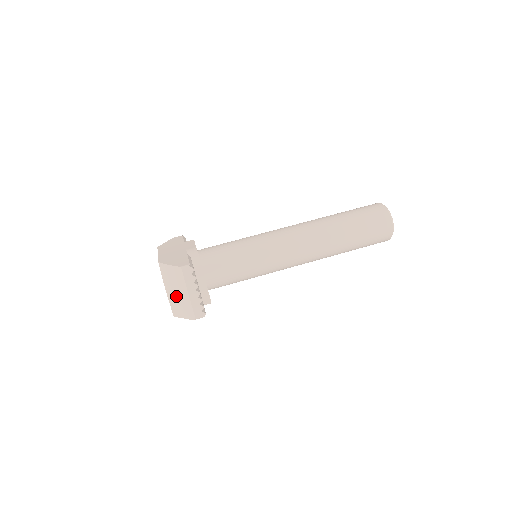
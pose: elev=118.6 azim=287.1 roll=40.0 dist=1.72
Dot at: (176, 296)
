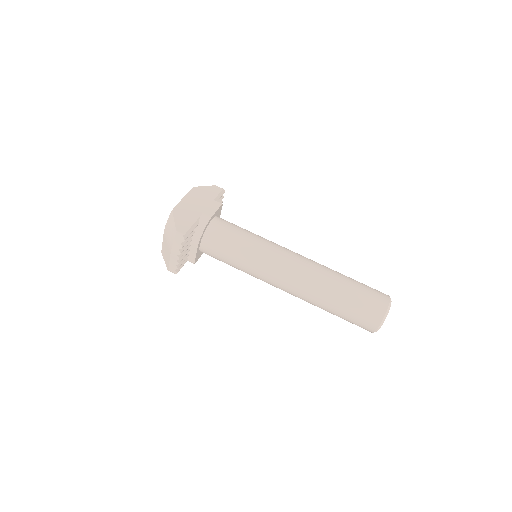
Dot at: (166, 244)
